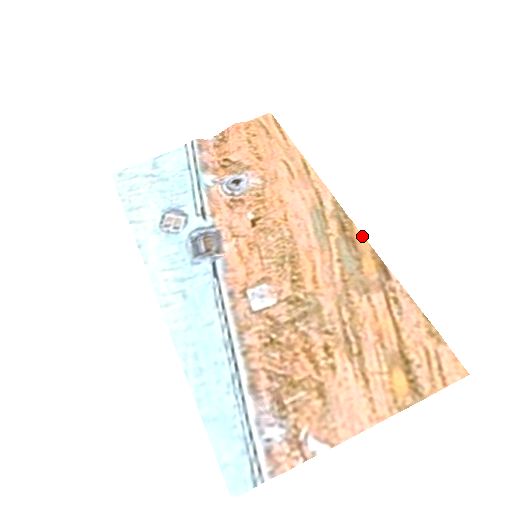
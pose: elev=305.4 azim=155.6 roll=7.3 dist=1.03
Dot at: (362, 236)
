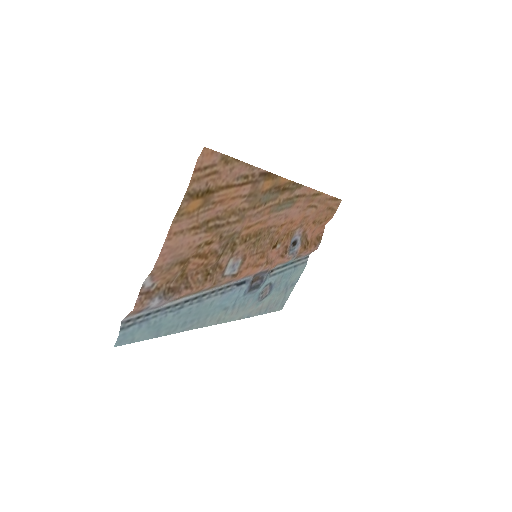
Dot at: (285, 179)
